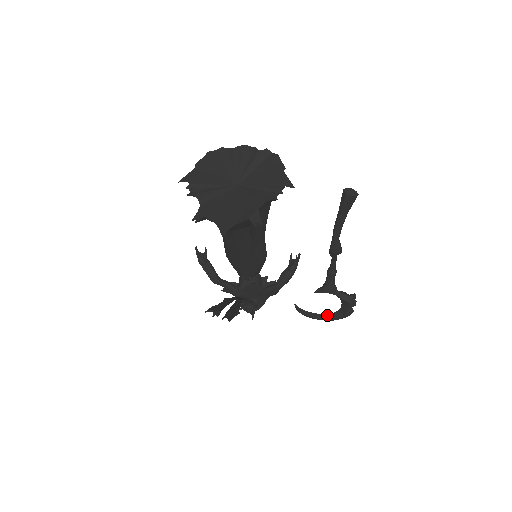
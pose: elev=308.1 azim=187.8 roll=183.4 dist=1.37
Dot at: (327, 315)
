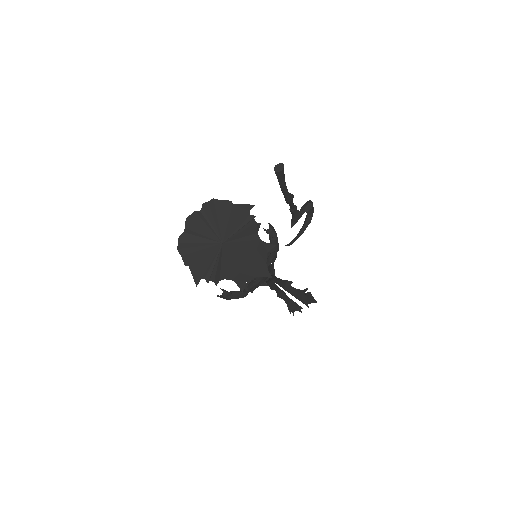
Dot at: (304, 227)
